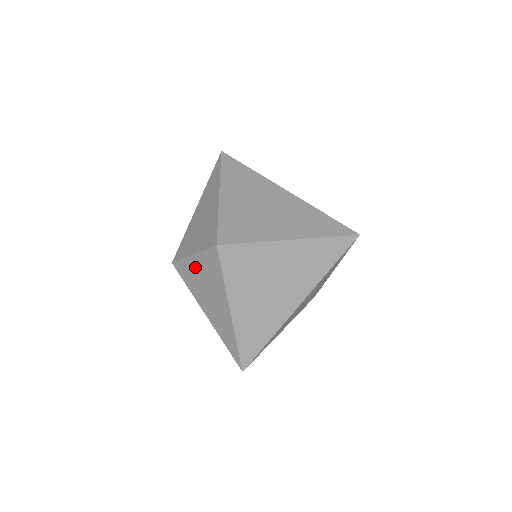
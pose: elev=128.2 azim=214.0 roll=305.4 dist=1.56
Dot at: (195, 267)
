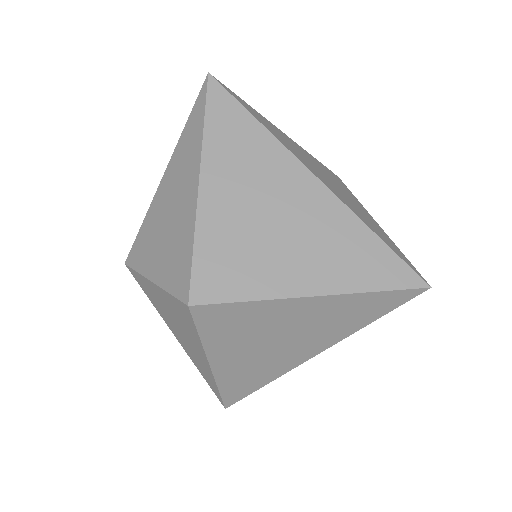
Dot at: (157, 295)
